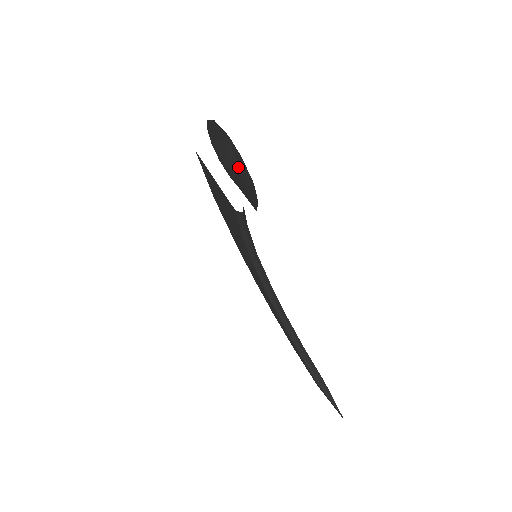
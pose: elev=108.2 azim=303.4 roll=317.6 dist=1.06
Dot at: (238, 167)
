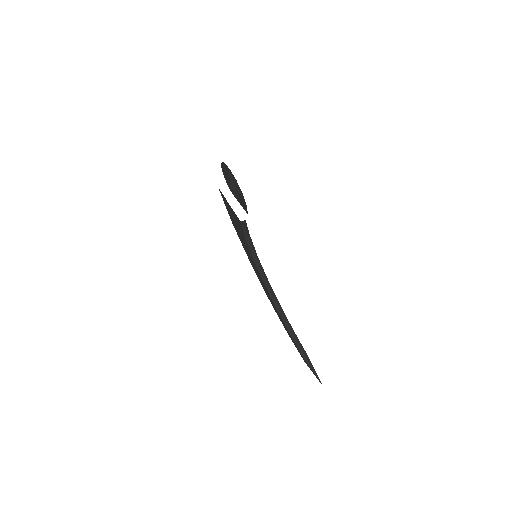
Dot at: (235, 186)
